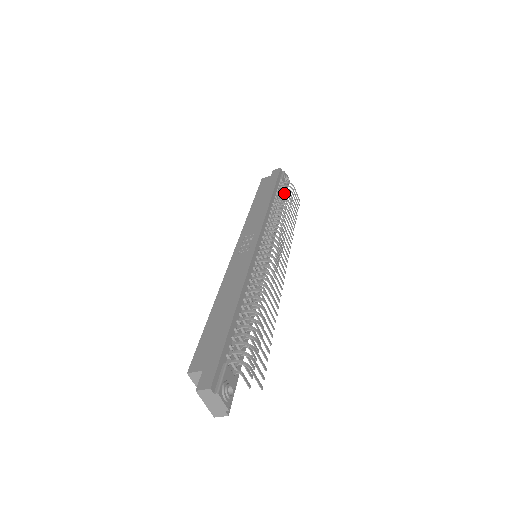
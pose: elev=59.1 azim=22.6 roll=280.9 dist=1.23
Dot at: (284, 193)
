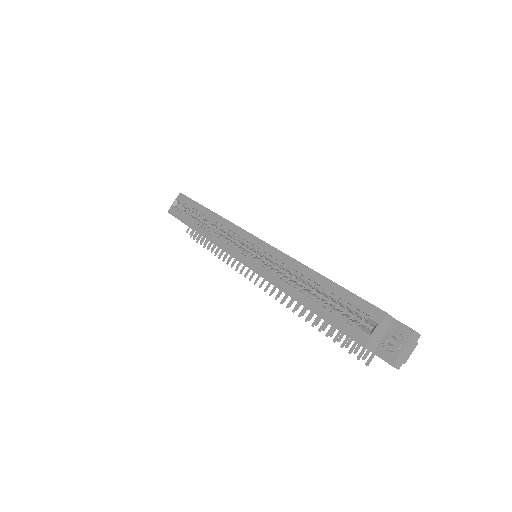
Dot at: occluded
